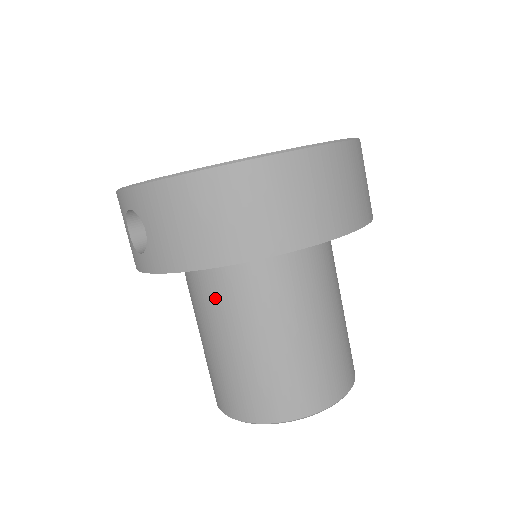
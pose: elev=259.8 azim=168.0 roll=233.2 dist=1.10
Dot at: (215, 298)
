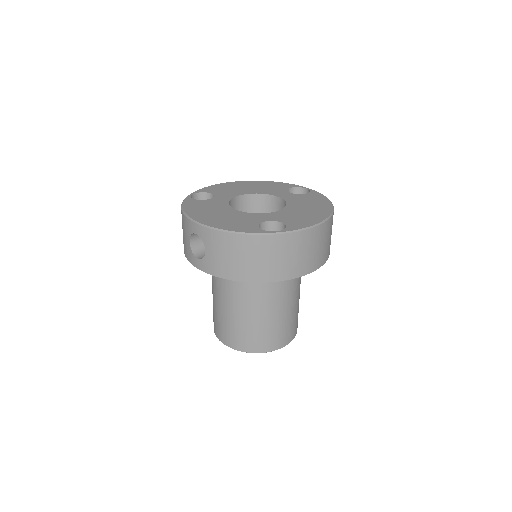
Dot at: (233, 286)
